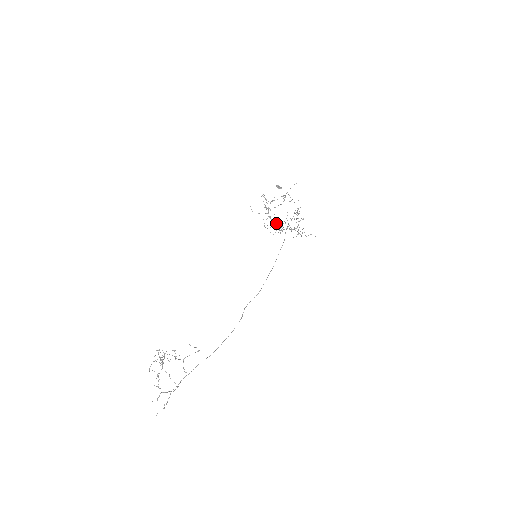
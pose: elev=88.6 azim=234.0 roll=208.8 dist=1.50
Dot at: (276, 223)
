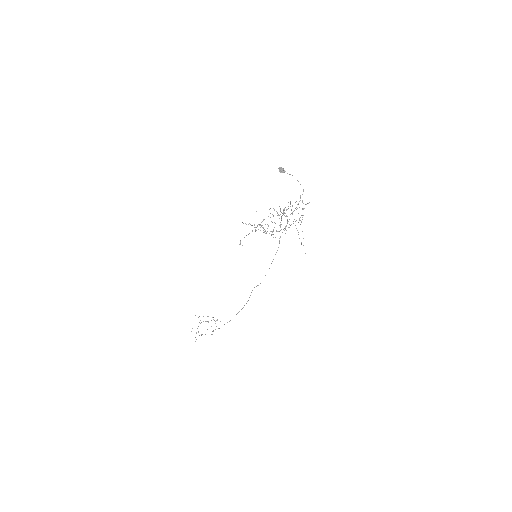
Dot at: occluded
